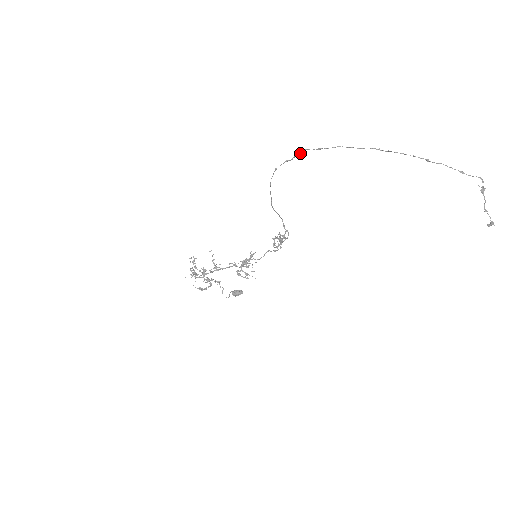
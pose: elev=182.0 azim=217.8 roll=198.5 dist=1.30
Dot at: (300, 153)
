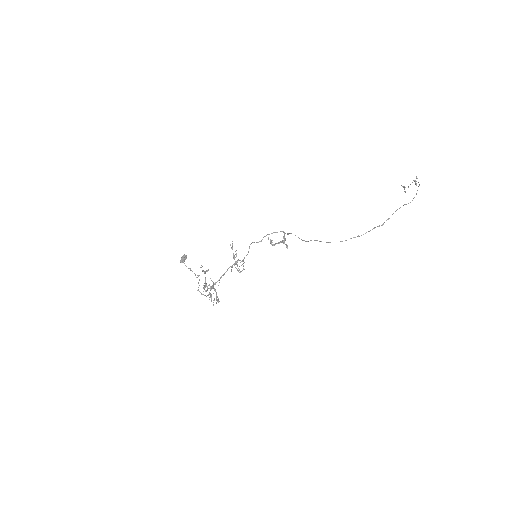
Dot at: occluded
